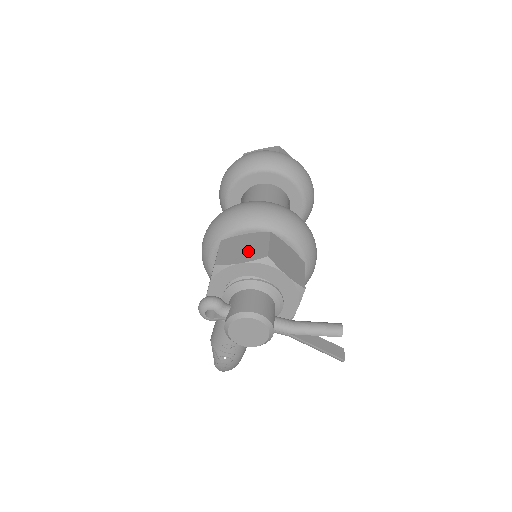
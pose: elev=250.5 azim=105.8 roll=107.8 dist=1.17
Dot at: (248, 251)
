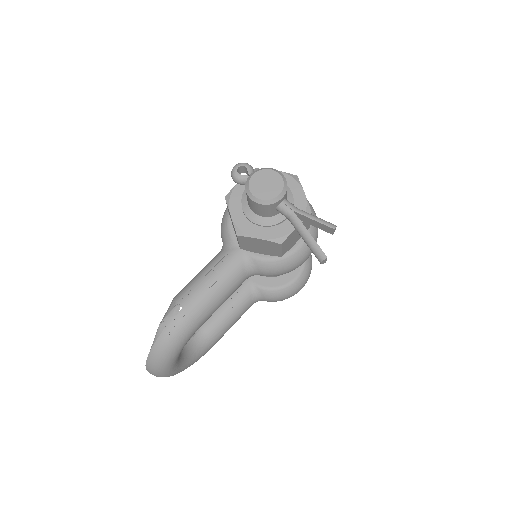
Dot at: occluded
